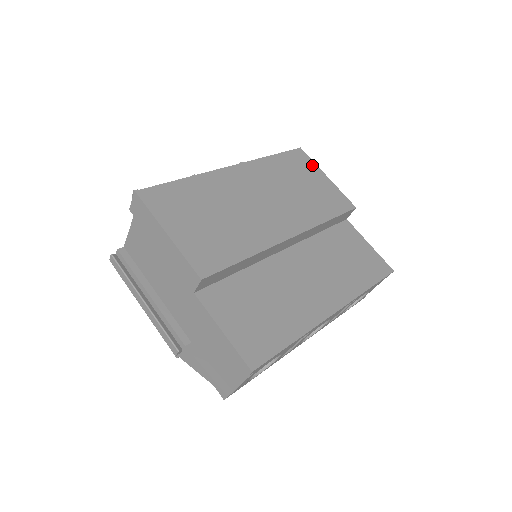
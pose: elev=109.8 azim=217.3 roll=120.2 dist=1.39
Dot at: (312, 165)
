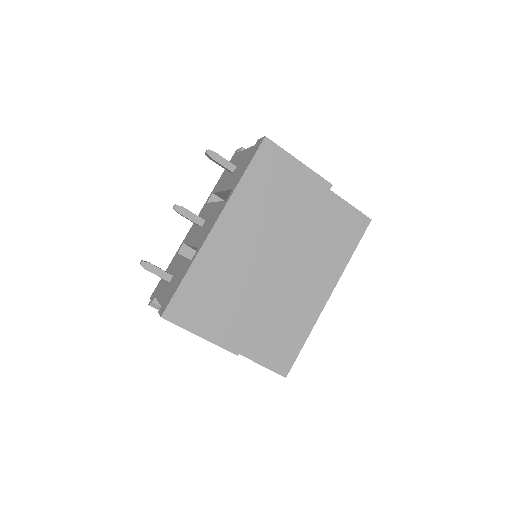
Dot at: (282, 156)
